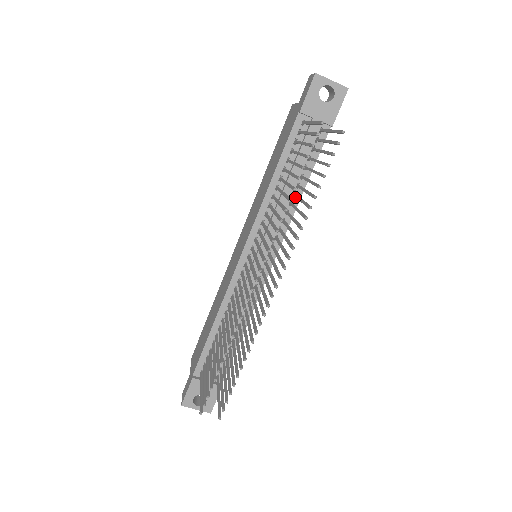
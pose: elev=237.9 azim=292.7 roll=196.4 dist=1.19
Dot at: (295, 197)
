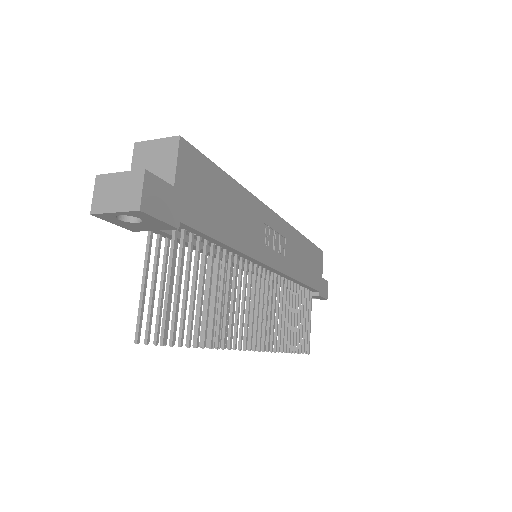
Dot at: (222, 269)
